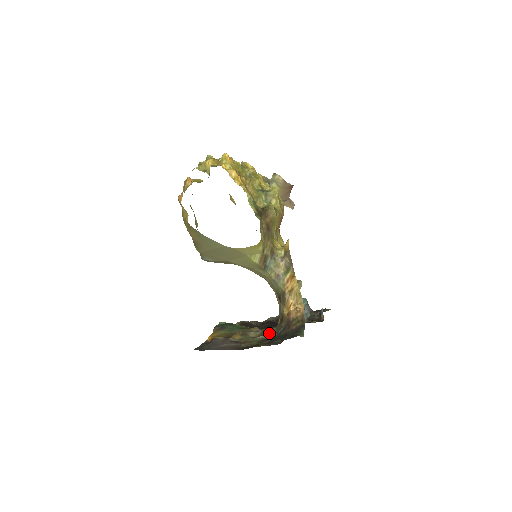
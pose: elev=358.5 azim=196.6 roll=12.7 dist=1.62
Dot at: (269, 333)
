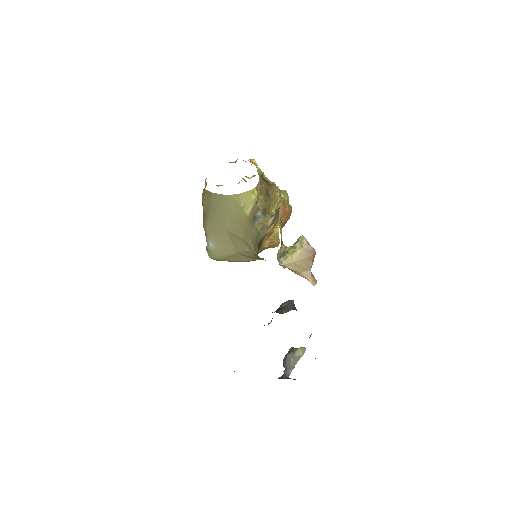
Dot at: occluded
